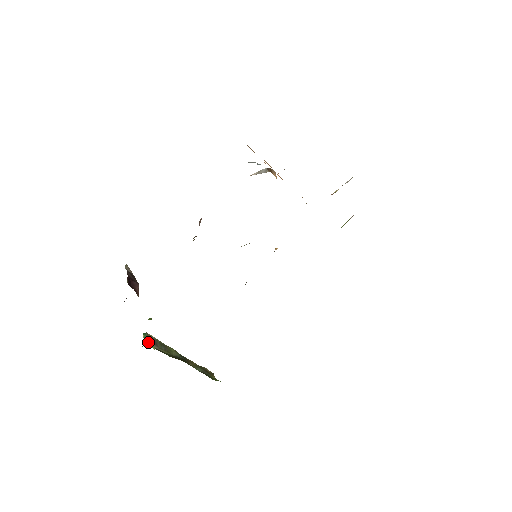
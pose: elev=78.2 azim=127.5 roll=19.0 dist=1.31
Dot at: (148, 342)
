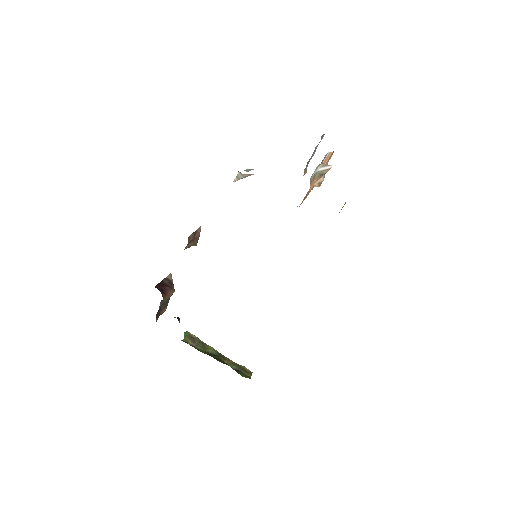
Dot at: (185, 339)
